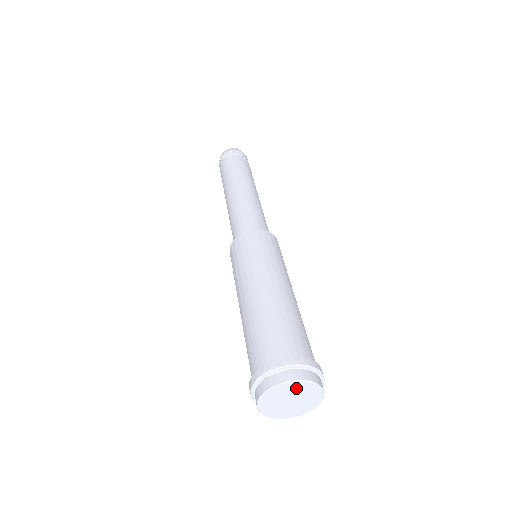
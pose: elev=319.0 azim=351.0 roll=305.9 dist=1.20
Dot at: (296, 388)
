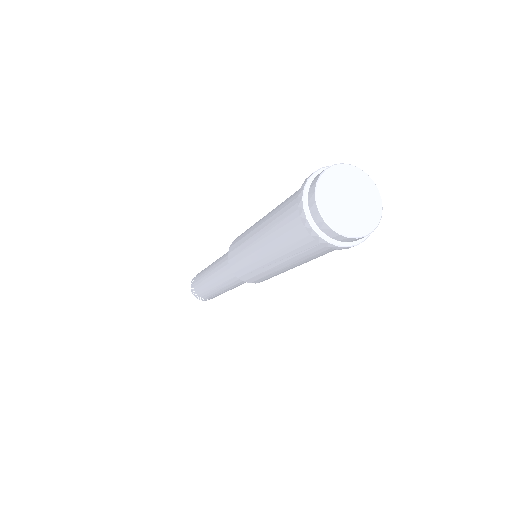
Dot at: (362, 184)
